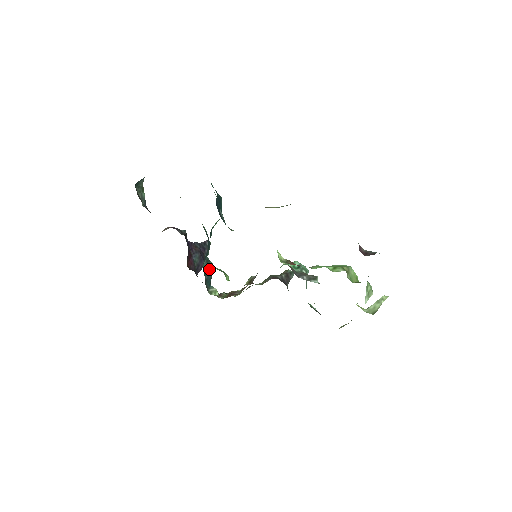
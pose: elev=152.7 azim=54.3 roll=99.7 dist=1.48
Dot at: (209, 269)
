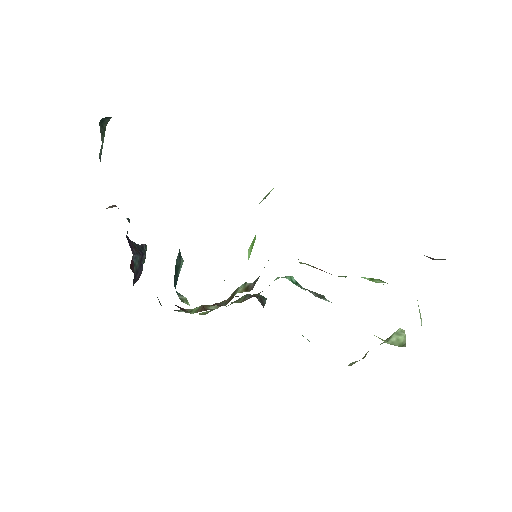
Dot at: (178, 268)
